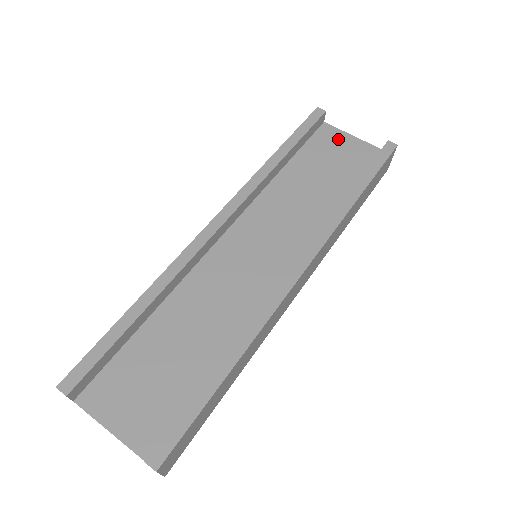
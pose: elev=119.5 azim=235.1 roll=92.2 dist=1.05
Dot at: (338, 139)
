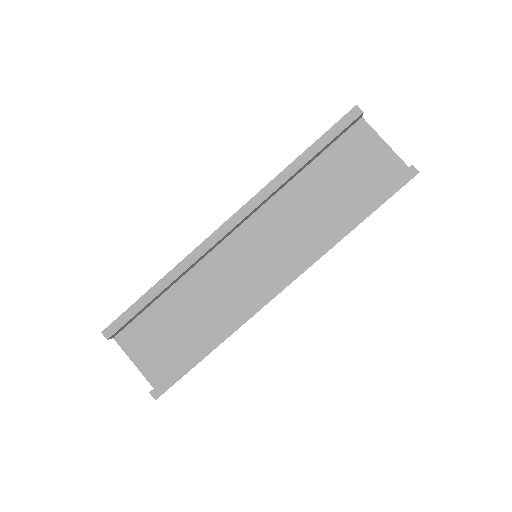
Dot at: (368, 144)
